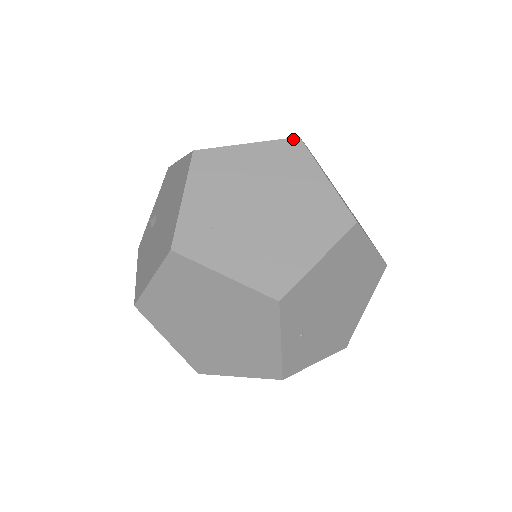
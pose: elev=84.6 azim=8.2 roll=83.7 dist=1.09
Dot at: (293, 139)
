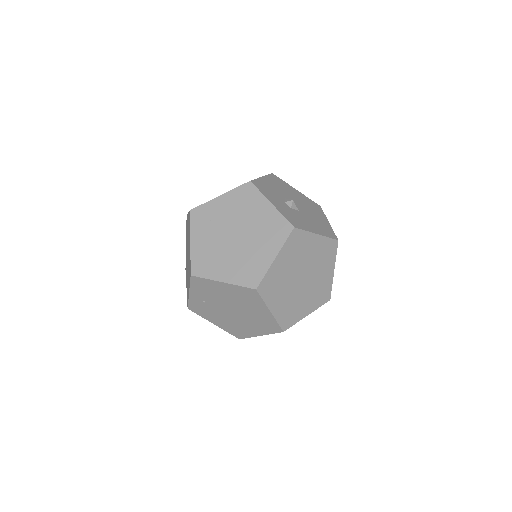
Dot at: (290, 225)
